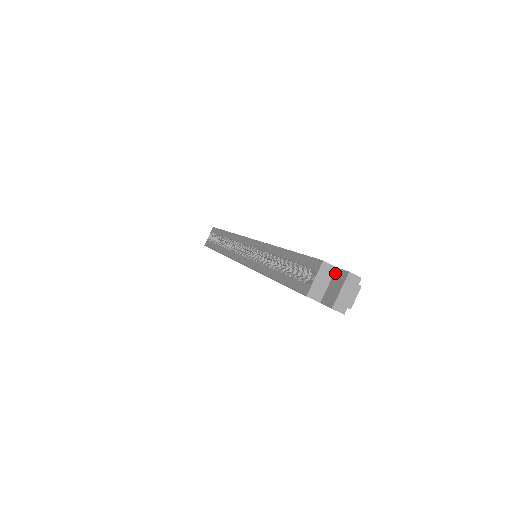
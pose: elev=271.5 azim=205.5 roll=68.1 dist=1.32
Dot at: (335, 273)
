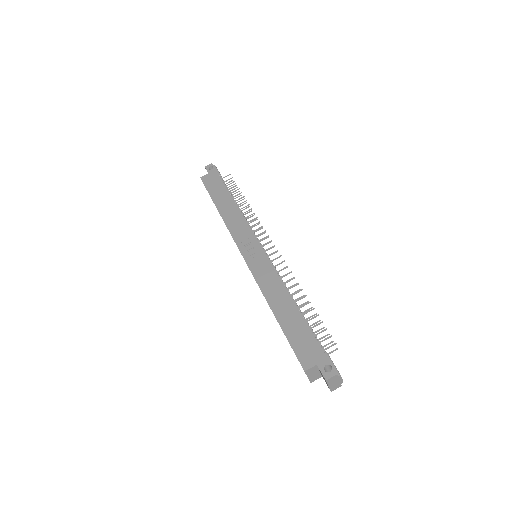
Dot at: (318, 368)
